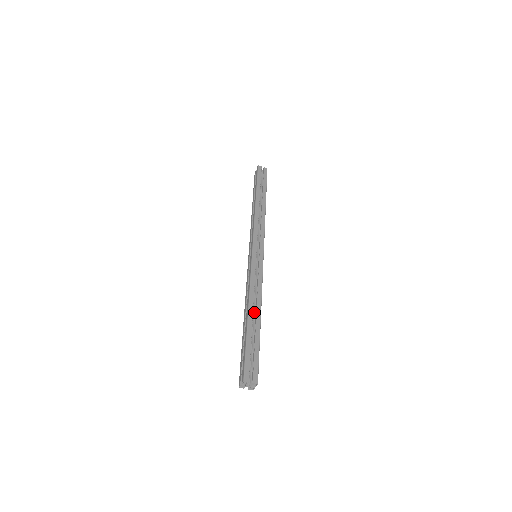
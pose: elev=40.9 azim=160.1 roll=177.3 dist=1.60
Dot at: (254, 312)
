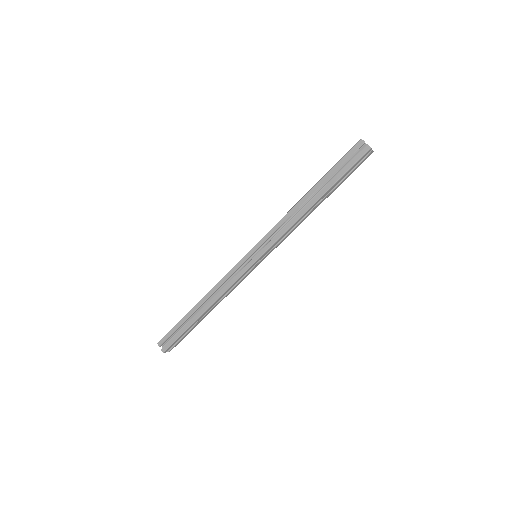
Dot at: (207, 304)
